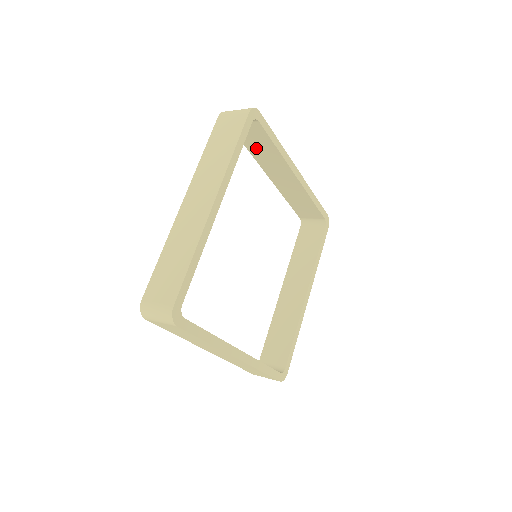
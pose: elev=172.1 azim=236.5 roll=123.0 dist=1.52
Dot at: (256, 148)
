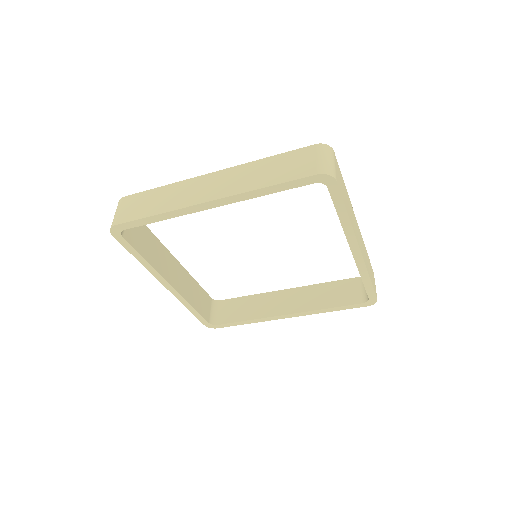
Dot at: occluded
